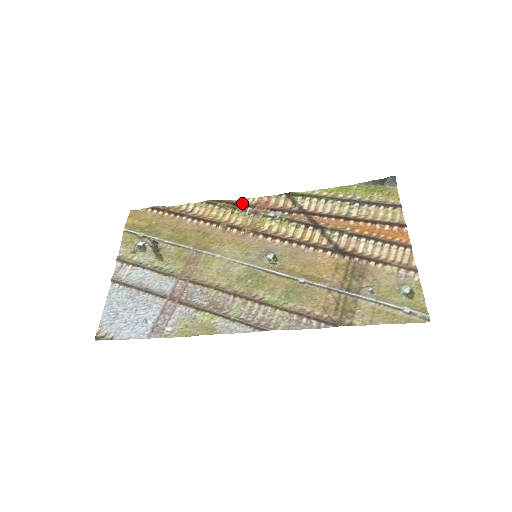
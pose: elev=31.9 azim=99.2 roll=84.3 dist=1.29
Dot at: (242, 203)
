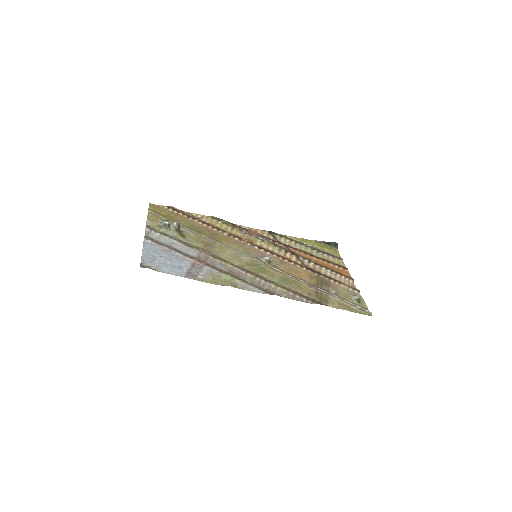
Dot at: (239, 226)
